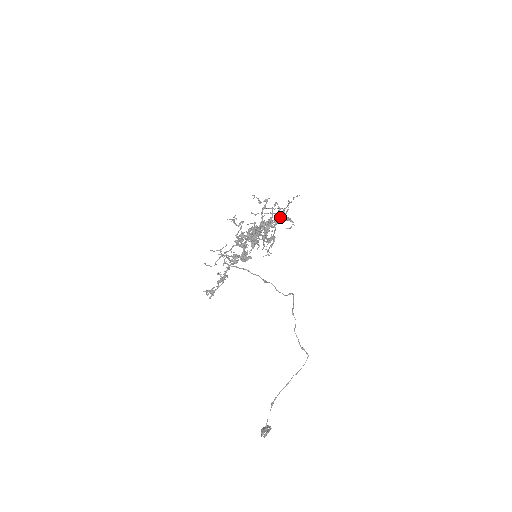
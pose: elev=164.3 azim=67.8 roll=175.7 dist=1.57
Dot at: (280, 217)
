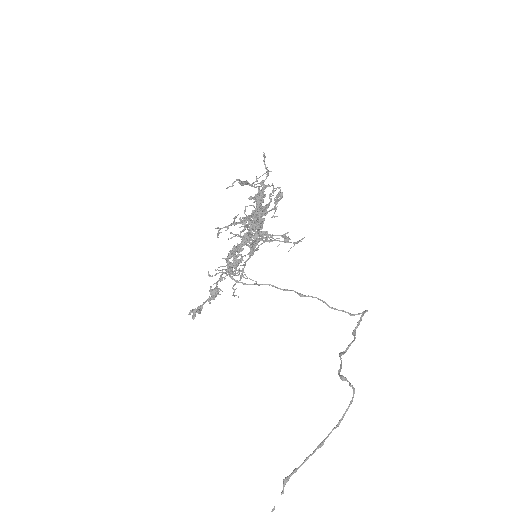
Dot at: (259, 193)
